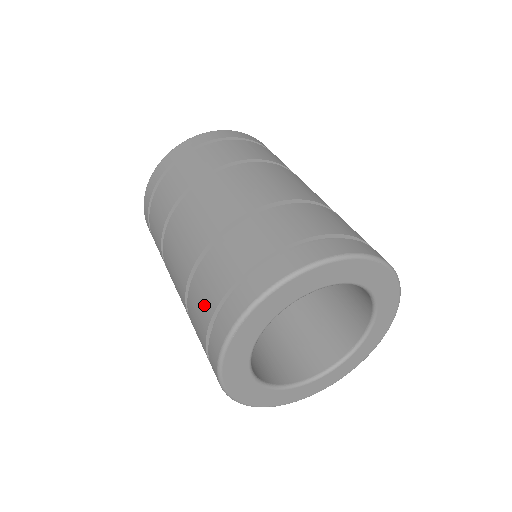
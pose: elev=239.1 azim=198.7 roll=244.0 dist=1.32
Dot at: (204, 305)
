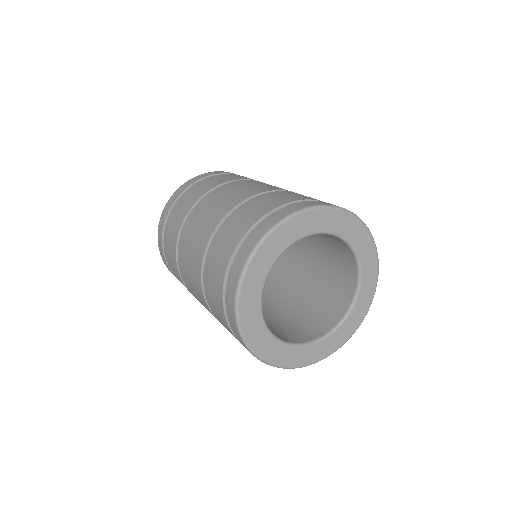
Dot at: occluded
